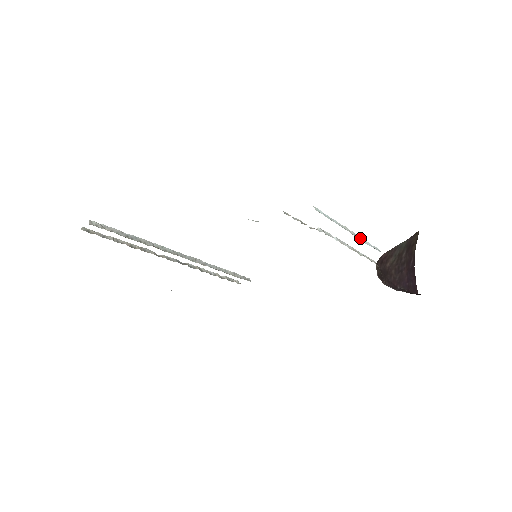
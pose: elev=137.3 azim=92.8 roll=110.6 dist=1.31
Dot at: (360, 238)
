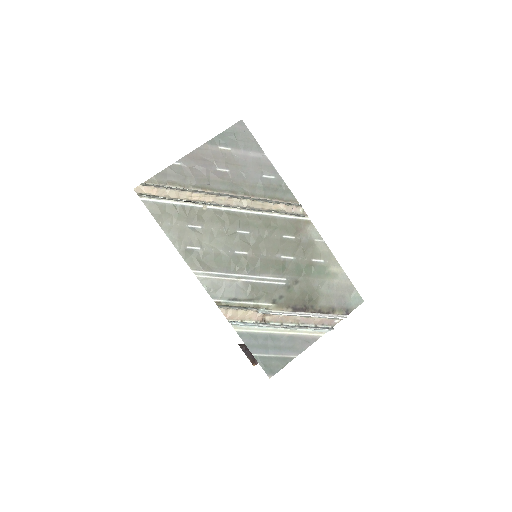
Dot at: (295, 329)
